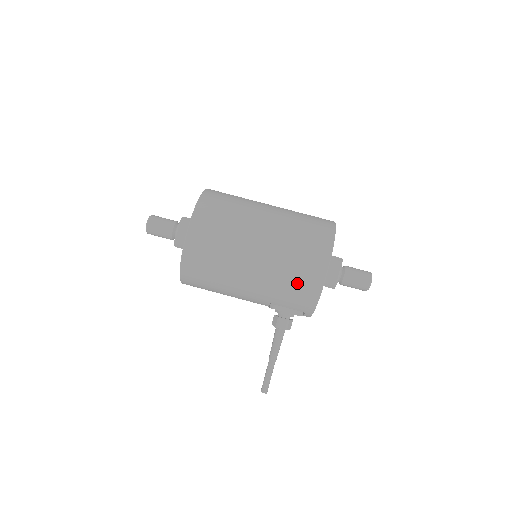
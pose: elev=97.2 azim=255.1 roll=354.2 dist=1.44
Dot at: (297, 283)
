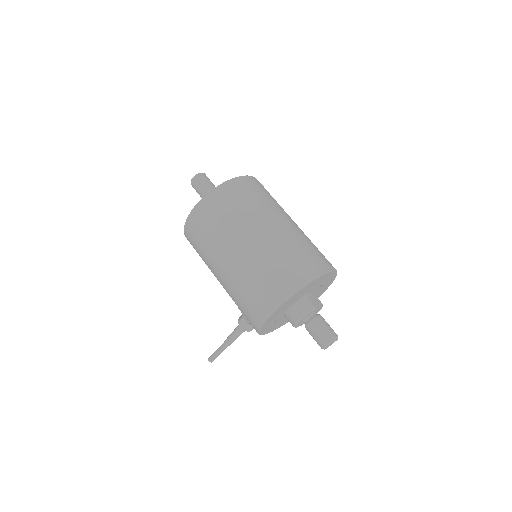
Dot at: (247, 305)
